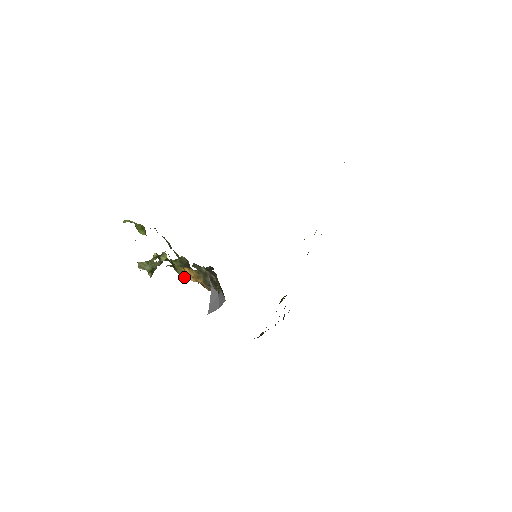
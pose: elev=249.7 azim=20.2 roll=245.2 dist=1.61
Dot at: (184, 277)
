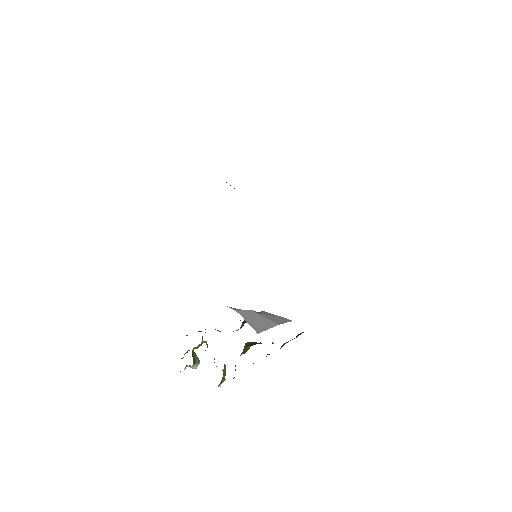
Dot at: occluded
